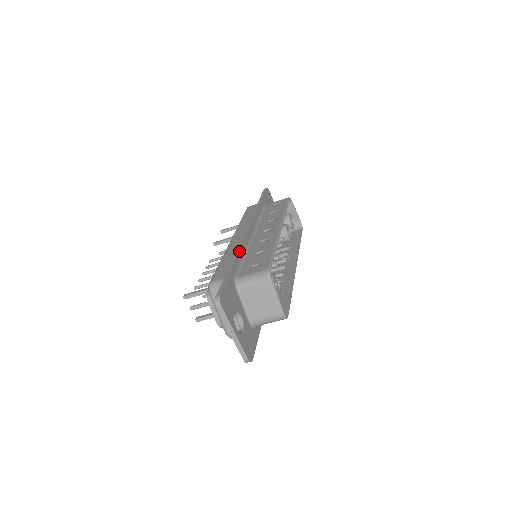
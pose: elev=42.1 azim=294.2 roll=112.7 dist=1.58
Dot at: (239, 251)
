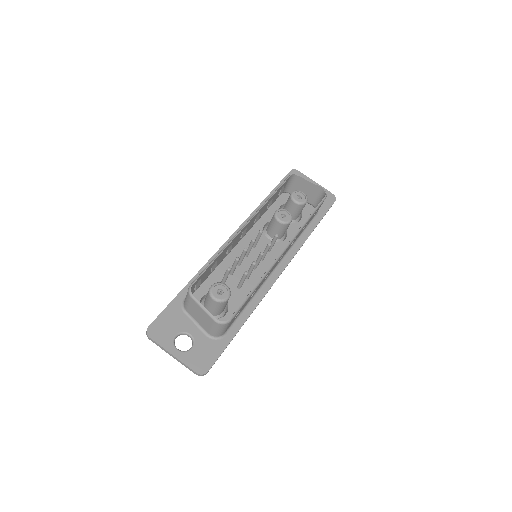
Dot at: (200, 270)
